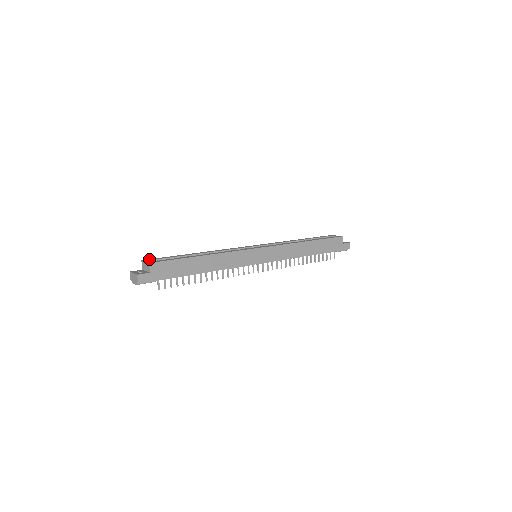
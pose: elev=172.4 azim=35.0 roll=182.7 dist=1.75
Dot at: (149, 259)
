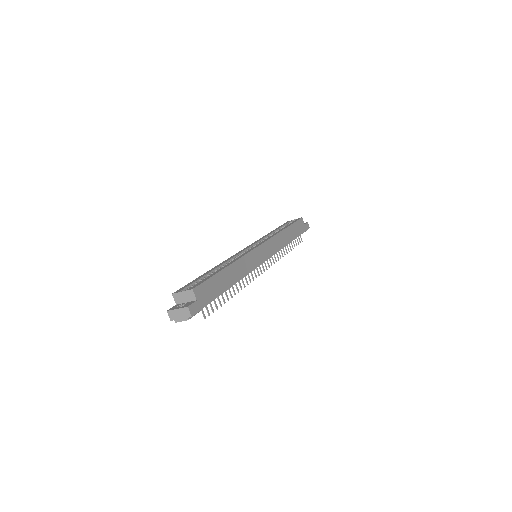
Dot at: (178, 290)
